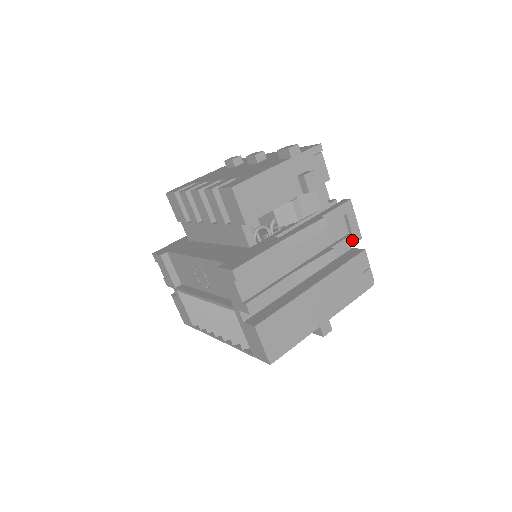
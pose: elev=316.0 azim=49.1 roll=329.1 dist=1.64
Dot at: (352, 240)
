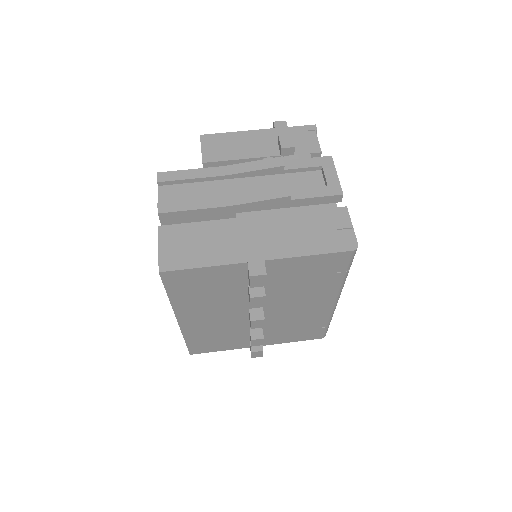
Dot at: (326, 192)
